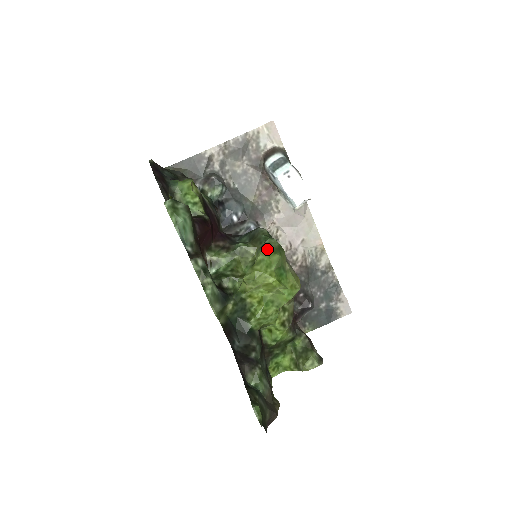
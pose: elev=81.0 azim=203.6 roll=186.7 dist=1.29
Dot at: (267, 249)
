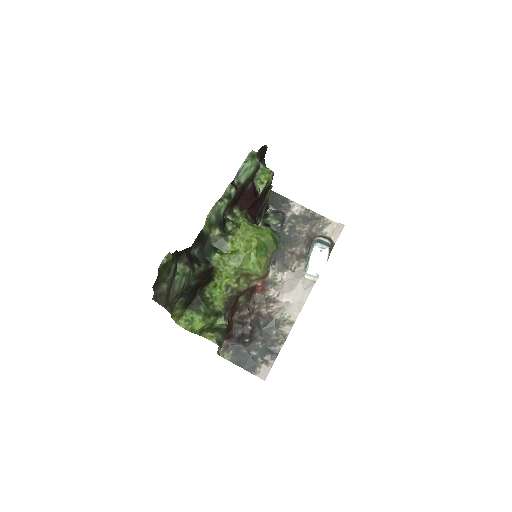
Dot at: (271, 229)
